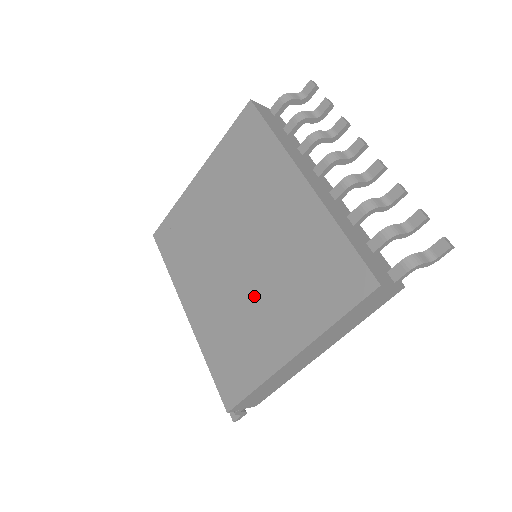
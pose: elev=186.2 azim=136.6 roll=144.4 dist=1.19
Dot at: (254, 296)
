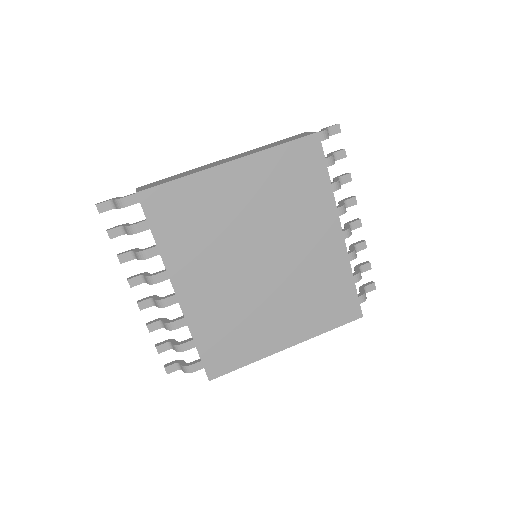
Dot at: (267, 299)
